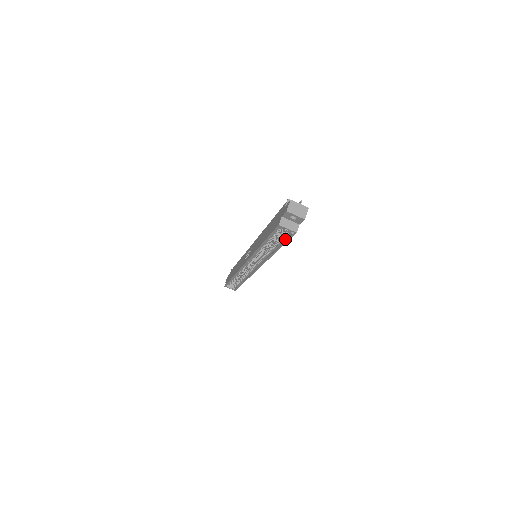
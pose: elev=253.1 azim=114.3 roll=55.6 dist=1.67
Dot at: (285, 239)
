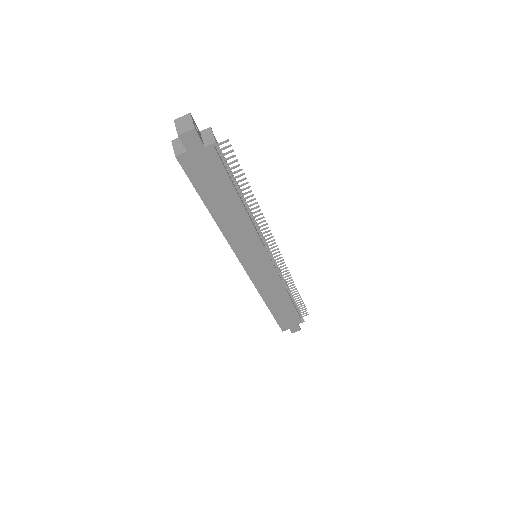
Dot at: (195, 182)
